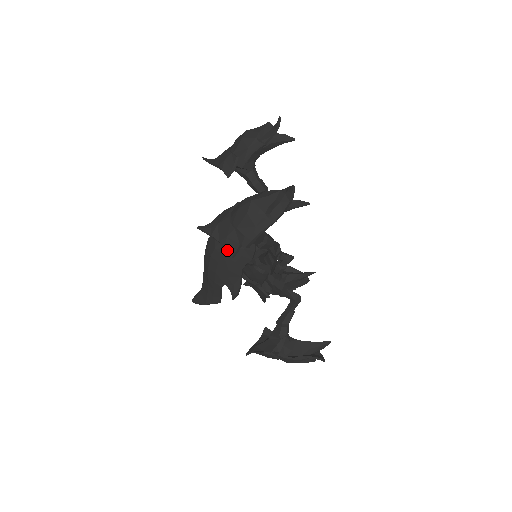
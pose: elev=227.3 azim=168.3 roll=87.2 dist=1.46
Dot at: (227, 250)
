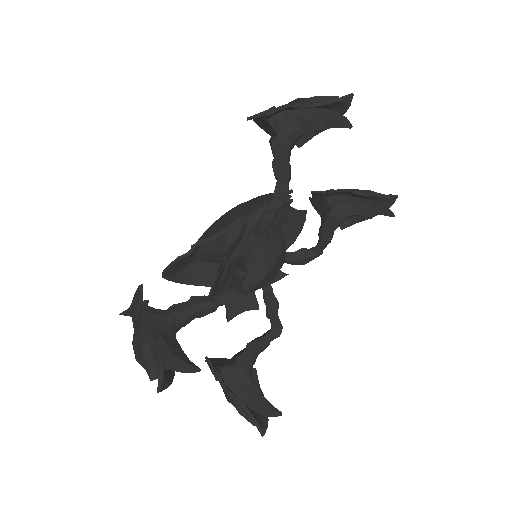
Dot at: occluded
